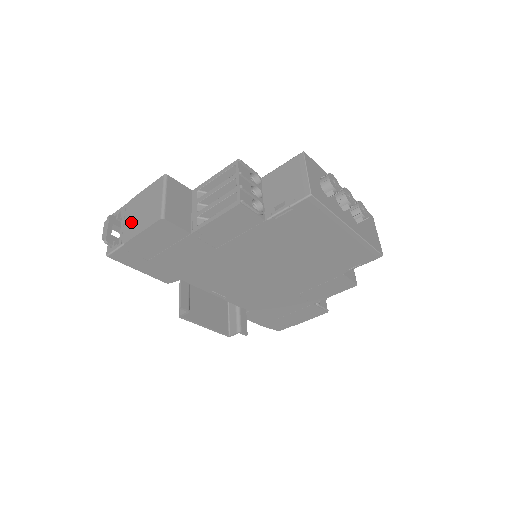
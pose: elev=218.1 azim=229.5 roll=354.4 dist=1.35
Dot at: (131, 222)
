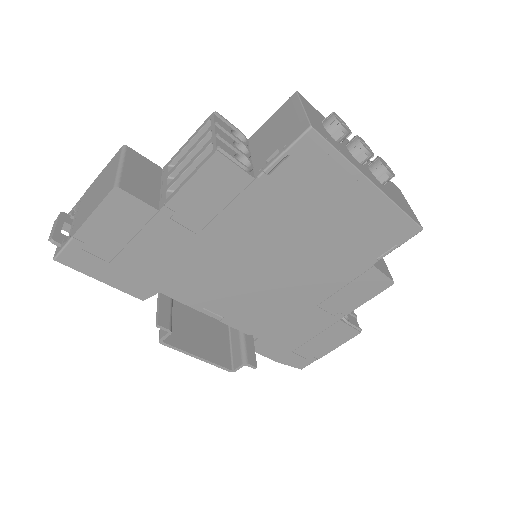
Dot at: (83, 210)
